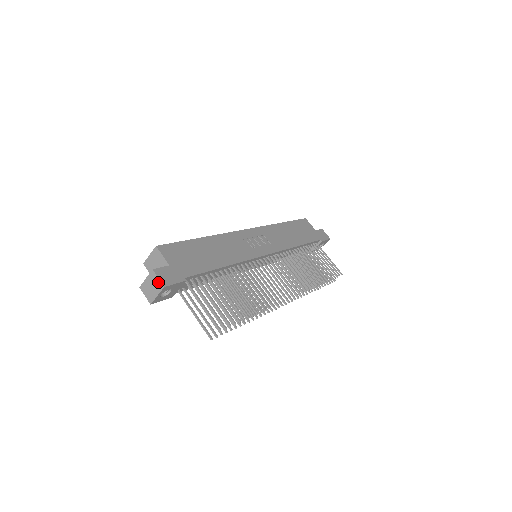
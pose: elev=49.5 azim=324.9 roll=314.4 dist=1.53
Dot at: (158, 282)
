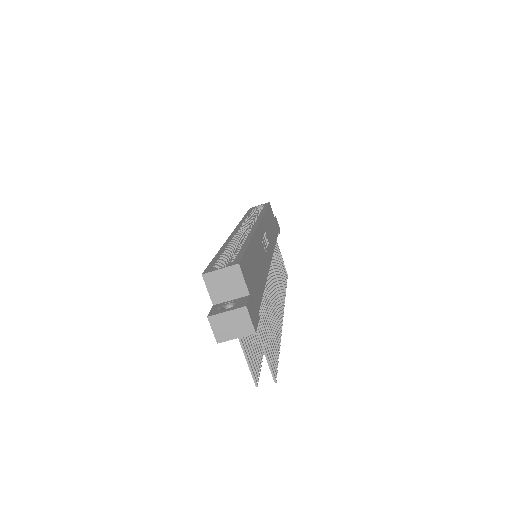
Dot at: (248, 324)
